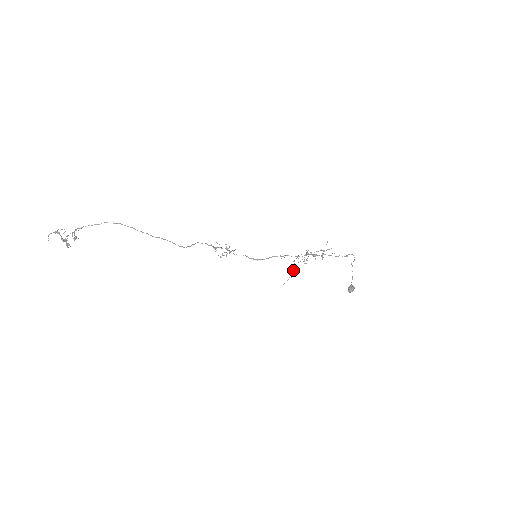
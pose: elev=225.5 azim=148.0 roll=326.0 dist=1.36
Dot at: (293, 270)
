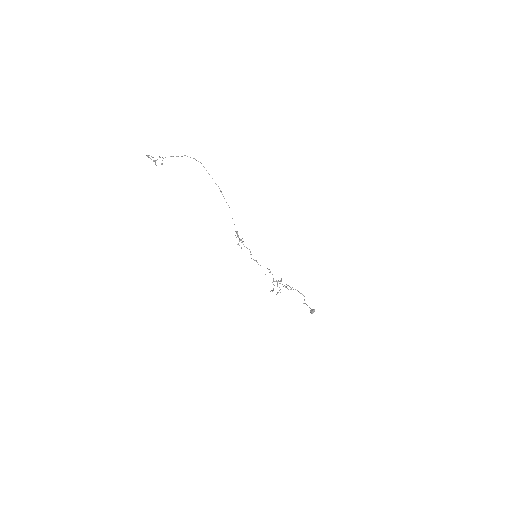
Dot at: (271, 290)
